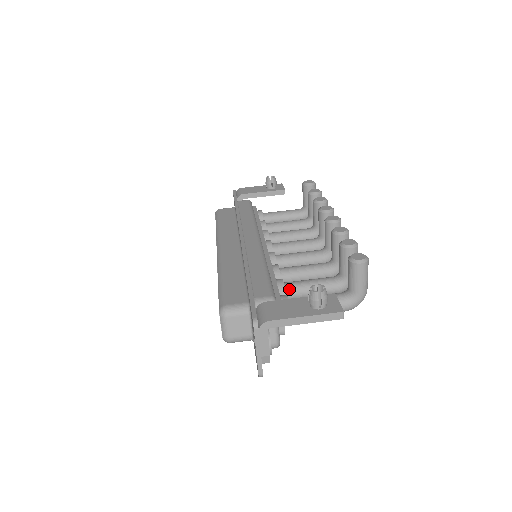
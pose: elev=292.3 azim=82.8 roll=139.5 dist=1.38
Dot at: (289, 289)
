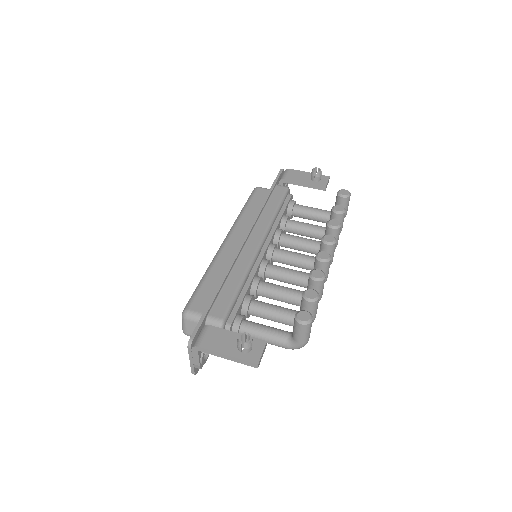
Dot at: (253, 308)
